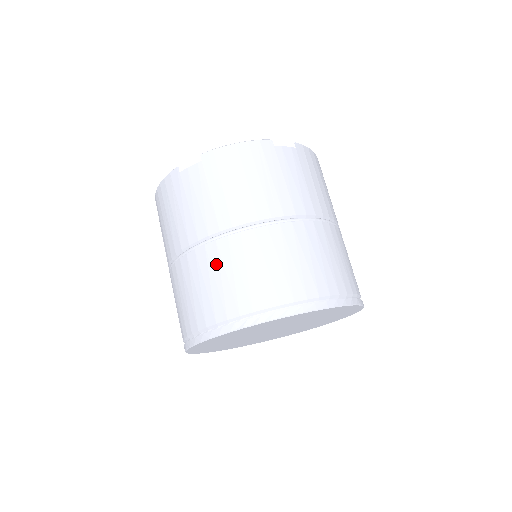
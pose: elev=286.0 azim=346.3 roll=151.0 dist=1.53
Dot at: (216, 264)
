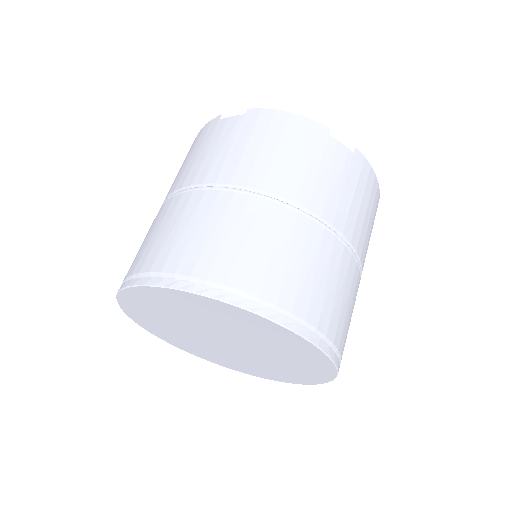
Dot at: (190, 212)
